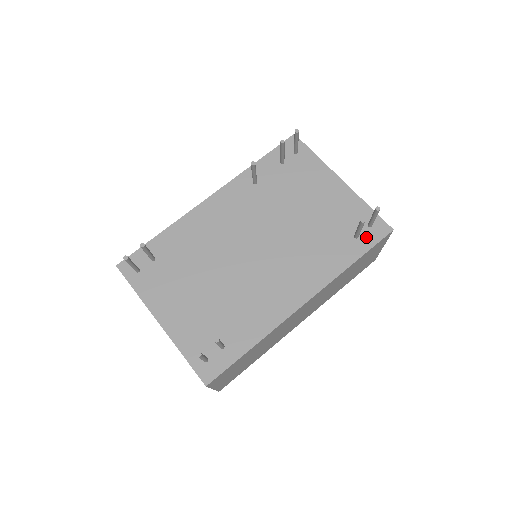
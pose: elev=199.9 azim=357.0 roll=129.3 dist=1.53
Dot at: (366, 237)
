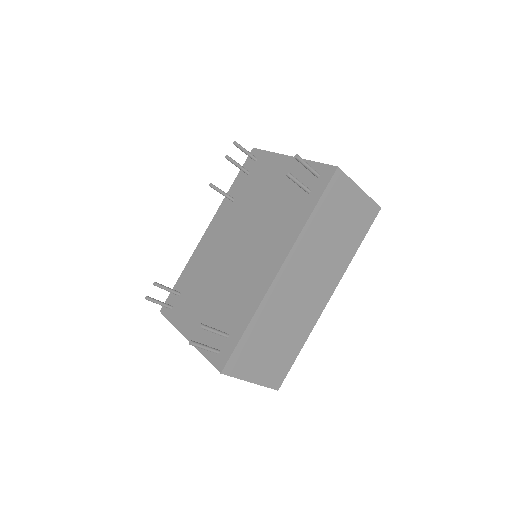
Dot at: (317, 187)
